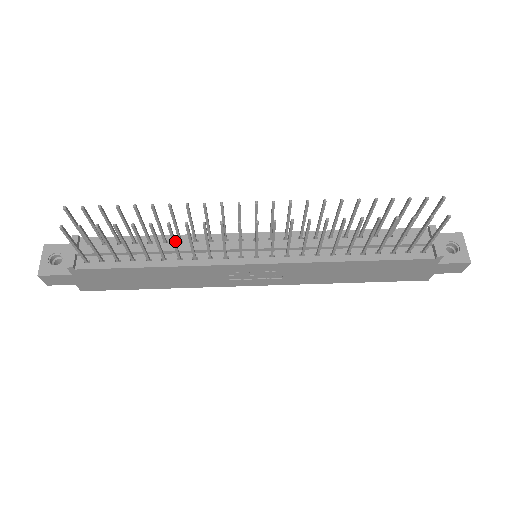
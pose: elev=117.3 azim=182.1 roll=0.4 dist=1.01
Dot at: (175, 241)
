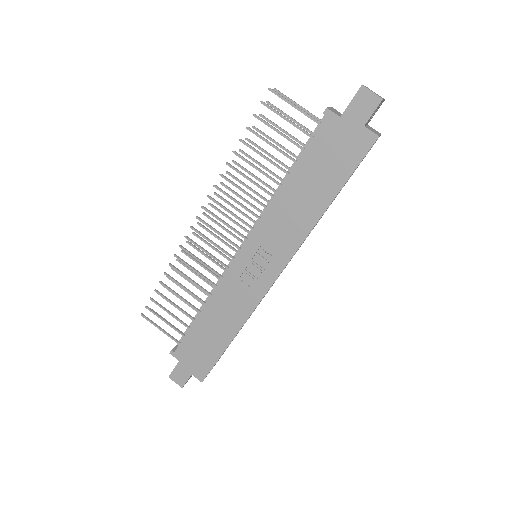
Dot at: (190, 278)
